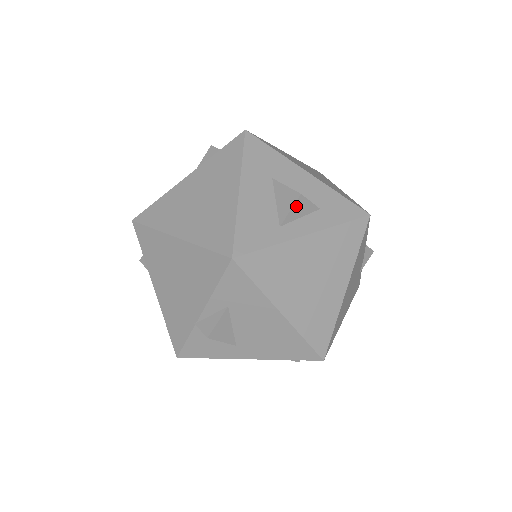
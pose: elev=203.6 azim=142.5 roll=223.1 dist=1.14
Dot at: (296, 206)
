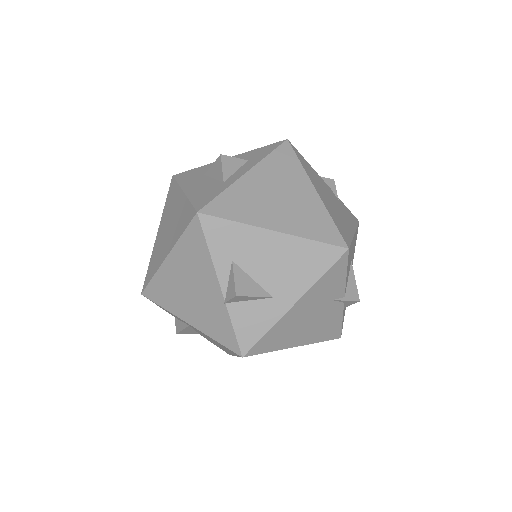
Dot at: (224, 164)
